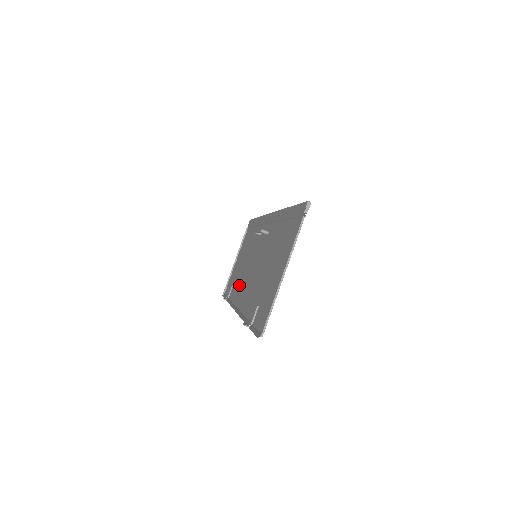
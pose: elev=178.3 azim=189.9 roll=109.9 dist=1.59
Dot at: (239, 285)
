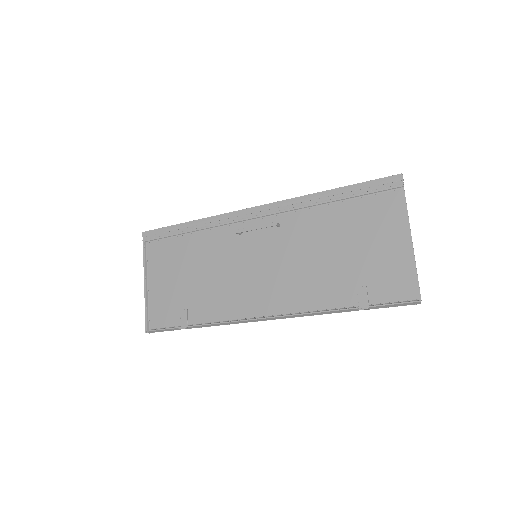
Dot at: (227, 298)
